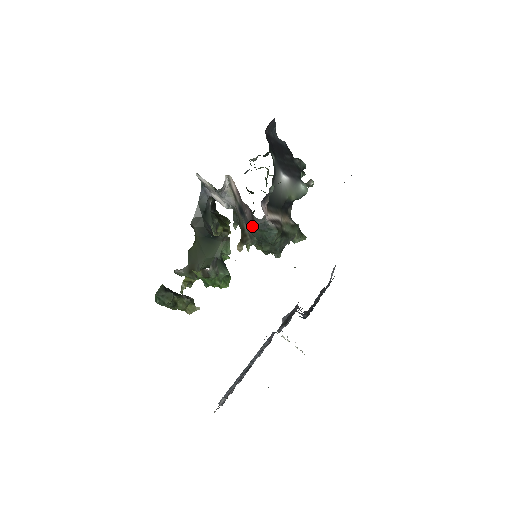
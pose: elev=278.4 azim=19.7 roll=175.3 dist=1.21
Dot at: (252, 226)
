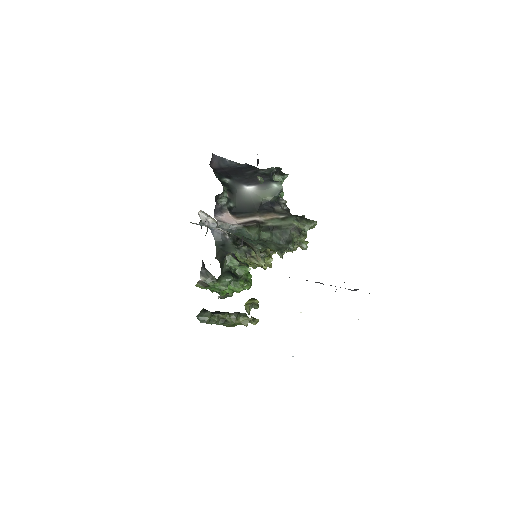
Dot at: occluded
